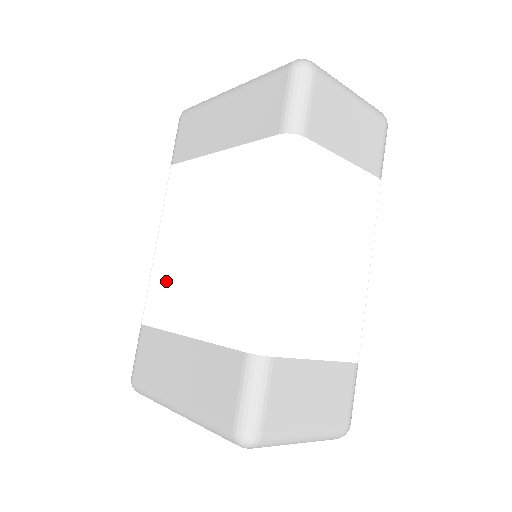
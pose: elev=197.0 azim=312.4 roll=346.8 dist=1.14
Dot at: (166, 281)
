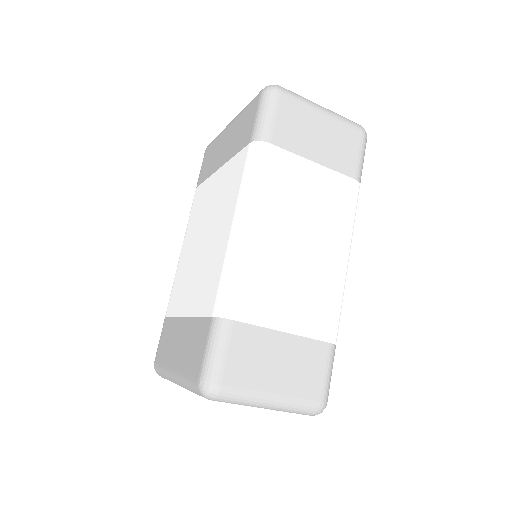
Dot at: (181, 278)
